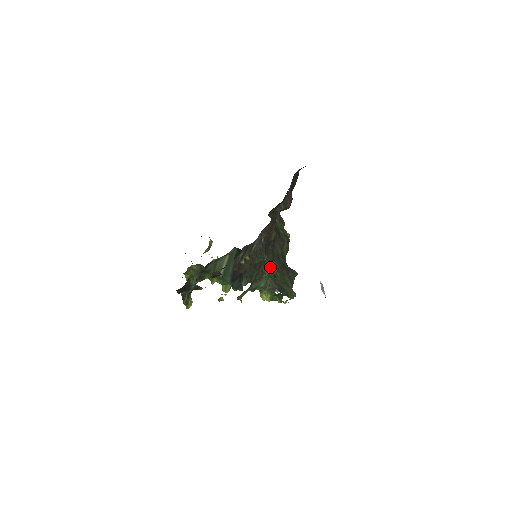
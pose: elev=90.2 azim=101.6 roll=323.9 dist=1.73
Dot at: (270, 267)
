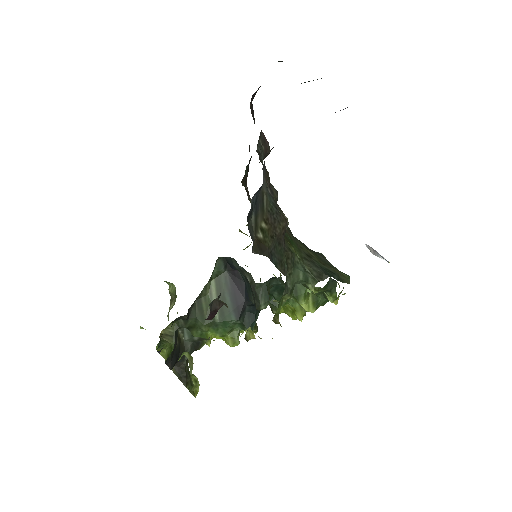
Dot at: (295, 244)
